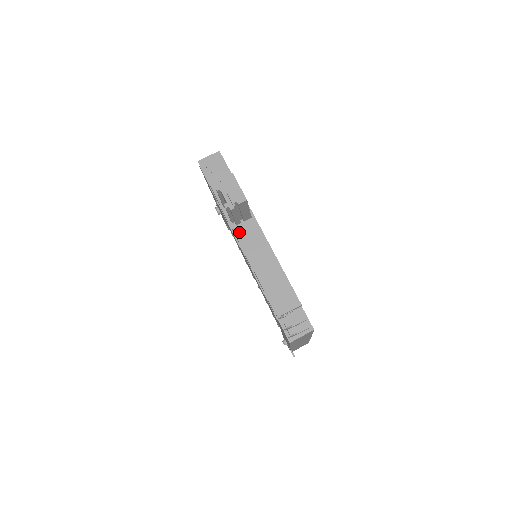
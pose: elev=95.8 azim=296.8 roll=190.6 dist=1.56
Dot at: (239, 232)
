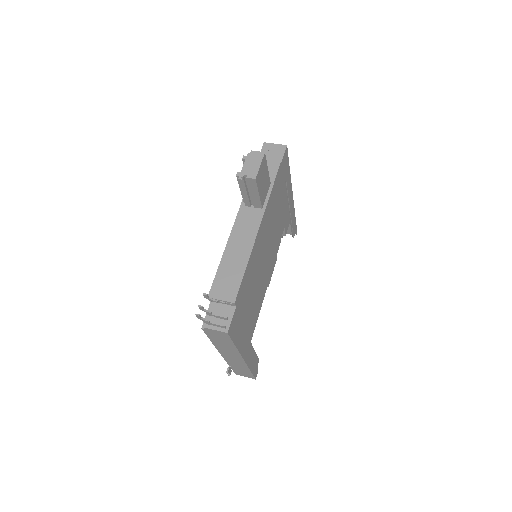
Dot at: (243, 212)
